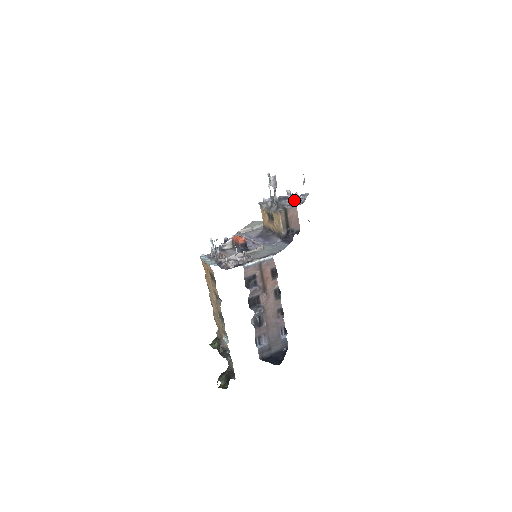
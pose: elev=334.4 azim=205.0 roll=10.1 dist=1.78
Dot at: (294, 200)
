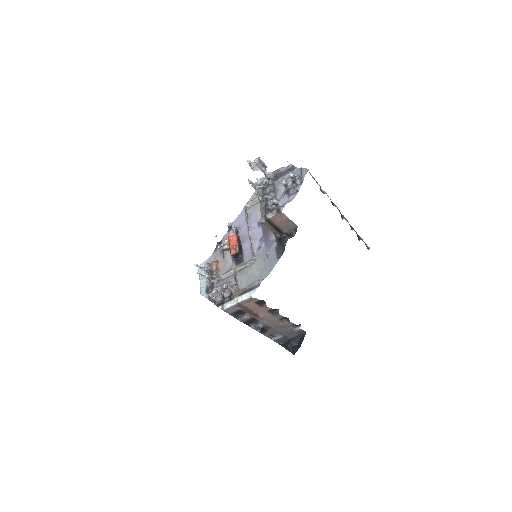
Dot at: (287, 187)
